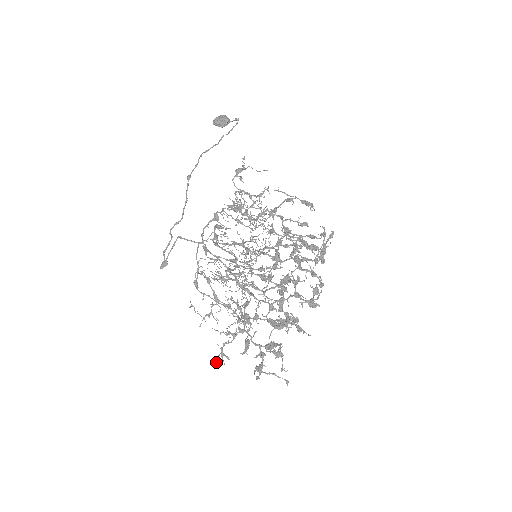
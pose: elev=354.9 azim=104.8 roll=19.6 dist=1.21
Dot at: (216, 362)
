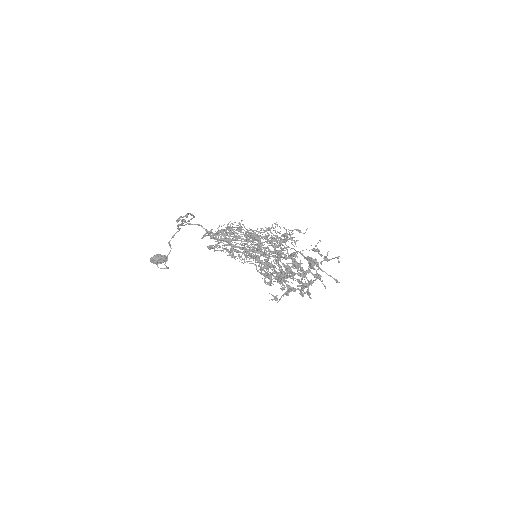
Dot at: (286, 232)
